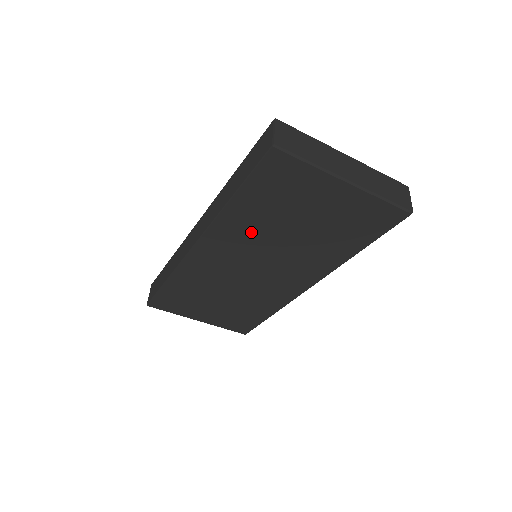
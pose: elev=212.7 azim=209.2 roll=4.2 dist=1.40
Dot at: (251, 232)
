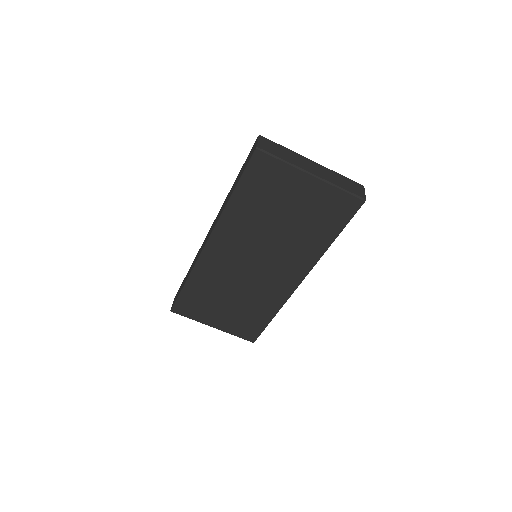
Dot at: (248, 226)
